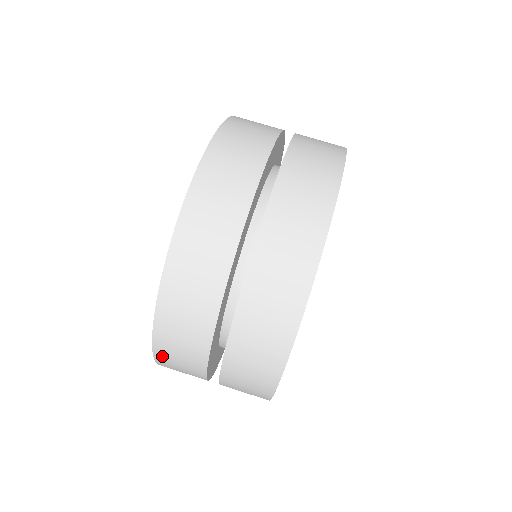
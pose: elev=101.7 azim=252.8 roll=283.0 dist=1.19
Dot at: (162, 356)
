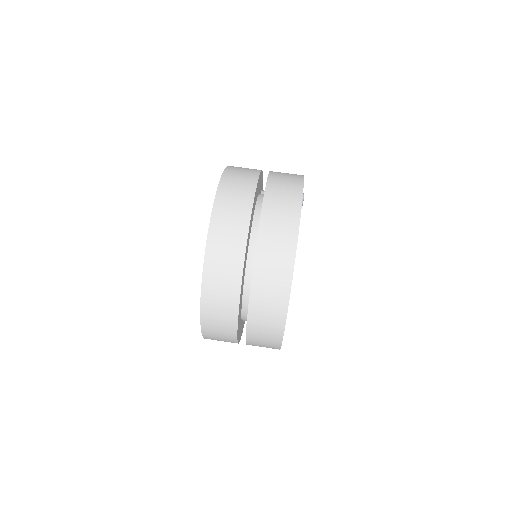
Dot at: (208, 333)
